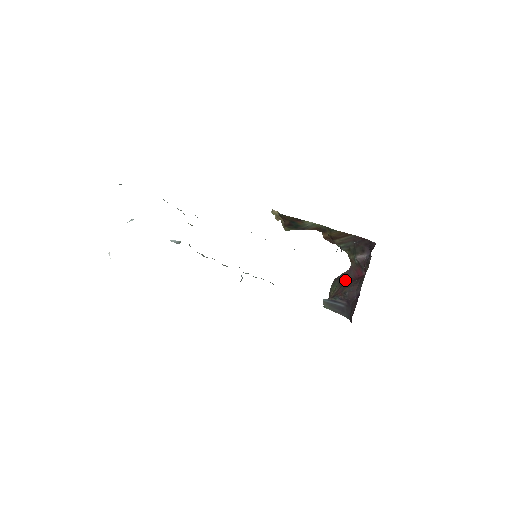
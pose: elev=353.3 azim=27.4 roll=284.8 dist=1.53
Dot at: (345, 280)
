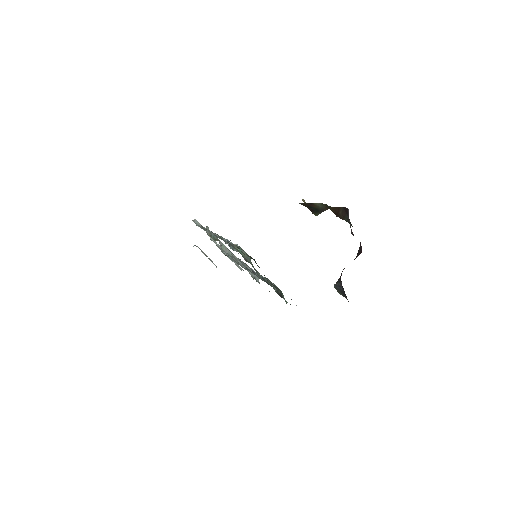
Dot at: (355, 258)
